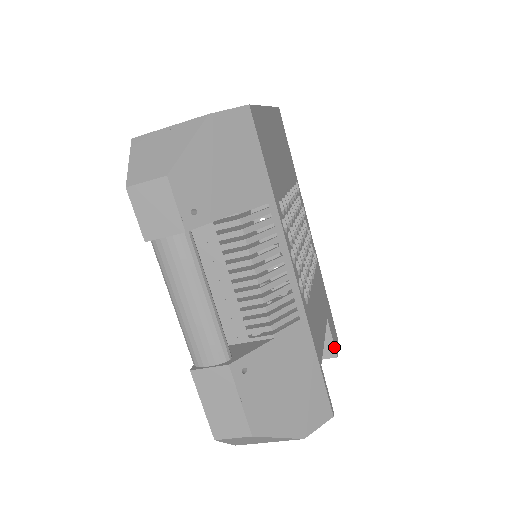
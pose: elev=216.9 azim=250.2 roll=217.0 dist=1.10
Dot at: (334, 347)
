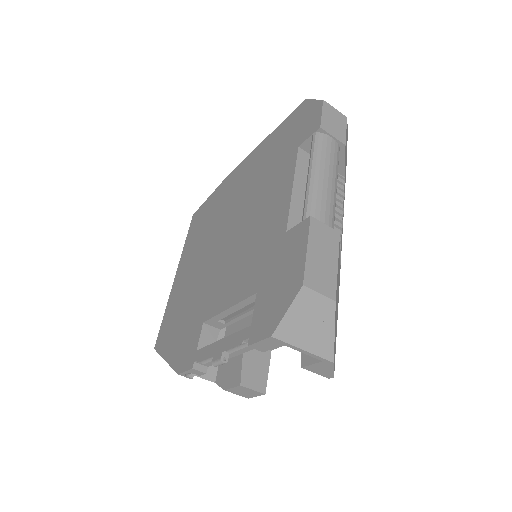
Dot at: occluded
